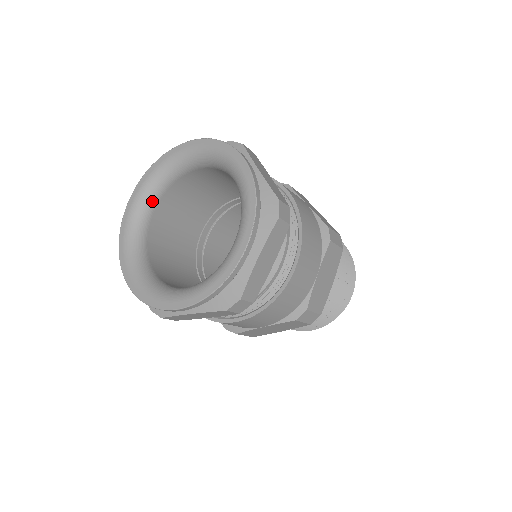
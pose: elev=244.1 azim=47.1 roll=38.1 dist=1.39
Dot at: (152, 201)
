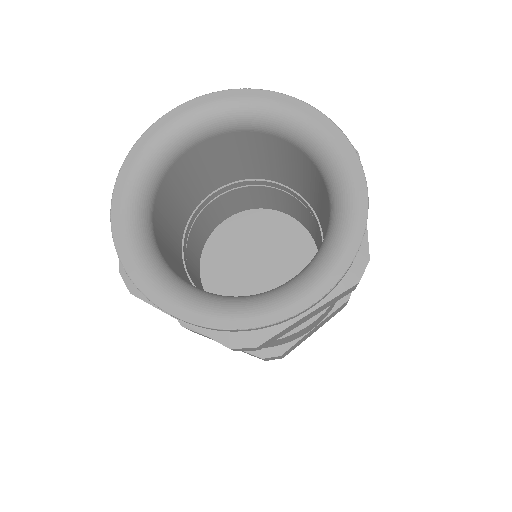
Dot at: (201, 133)
